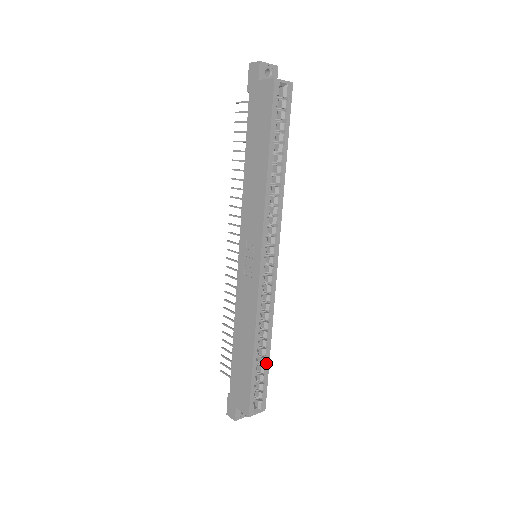
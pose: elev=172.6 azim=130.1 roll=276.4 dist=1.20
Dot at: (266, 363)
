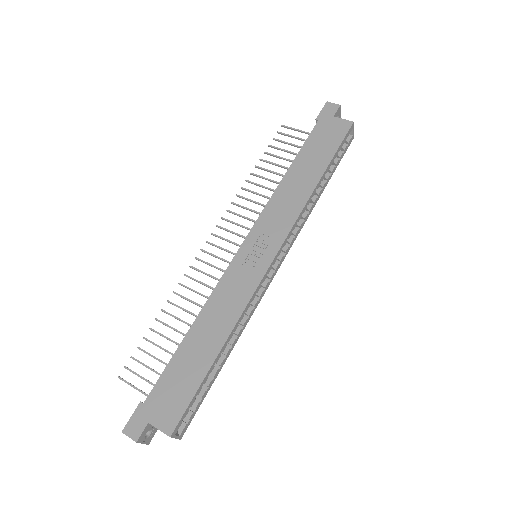
Dot at: (215, 376)
